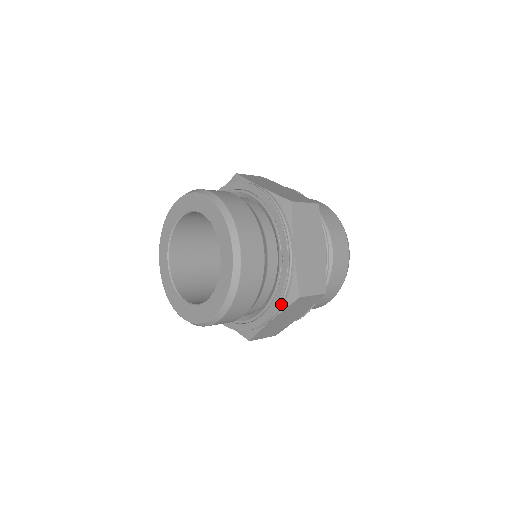
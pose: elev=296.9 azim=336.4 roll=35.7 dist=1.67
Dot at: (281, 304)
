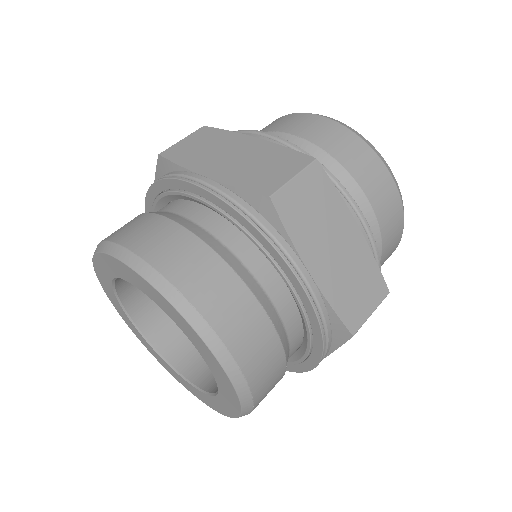
Dot at: (327, 348)
